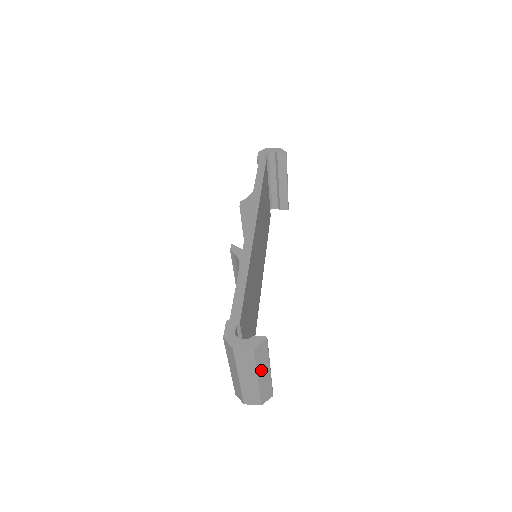
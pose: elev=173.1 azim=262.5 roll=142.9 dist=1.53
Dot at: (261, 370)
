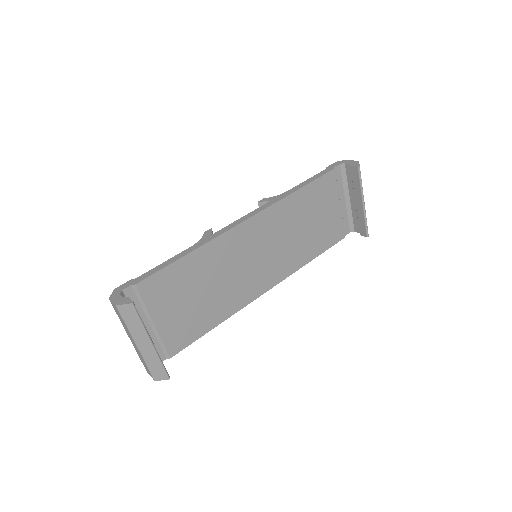
Dot at: (138, 337)
